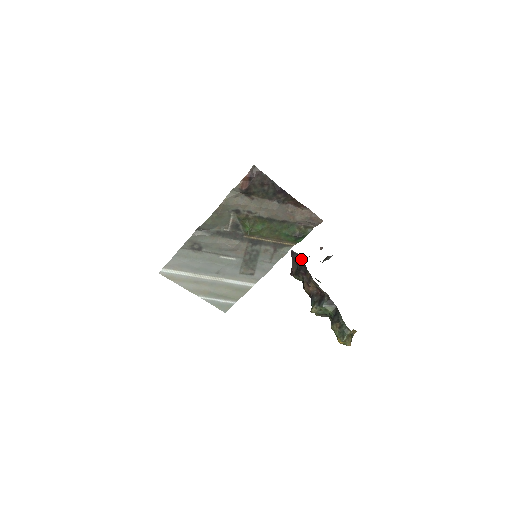
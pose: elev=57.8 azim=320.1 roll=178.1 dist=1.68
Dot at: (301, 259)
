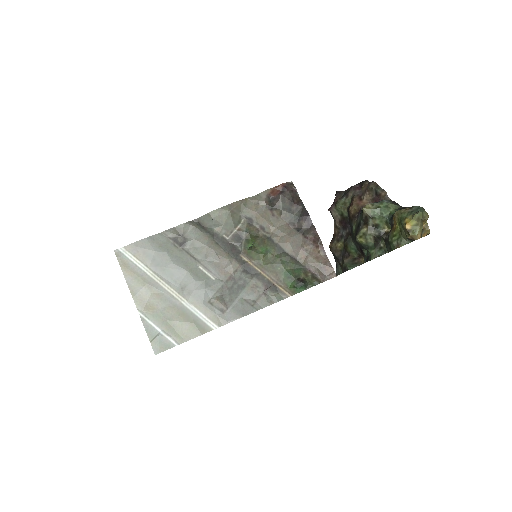
Dot at: occluded
